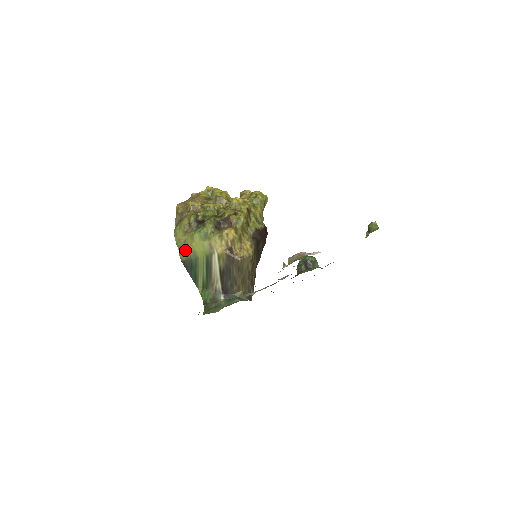
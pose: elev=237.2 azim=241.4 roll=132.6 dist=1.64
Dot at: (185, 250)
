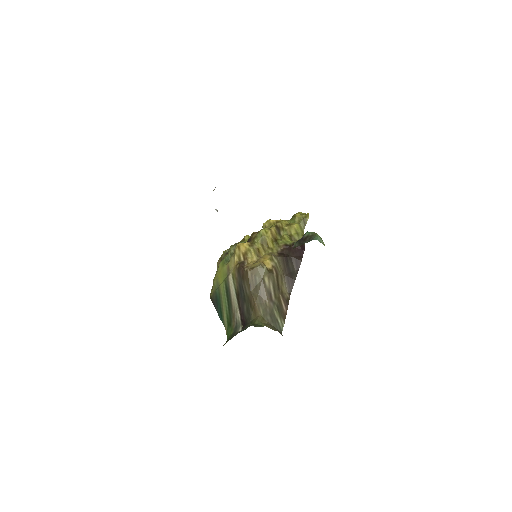
Dot at: (213, 284)
